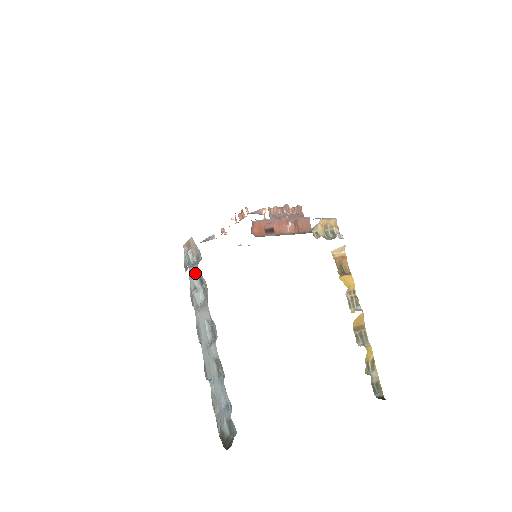
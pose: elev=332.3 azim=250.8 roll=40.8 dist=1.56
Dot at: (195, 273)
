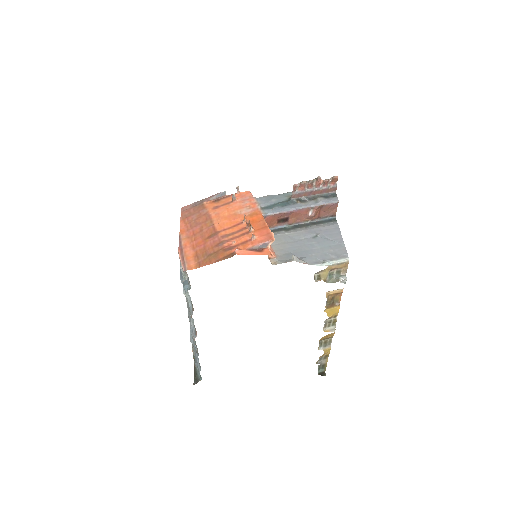
Dot at: occluded
